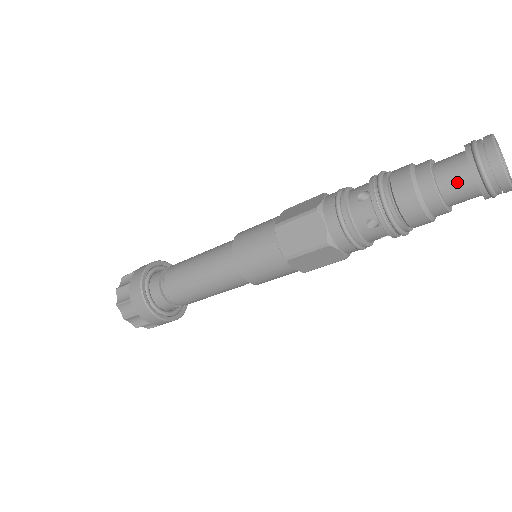
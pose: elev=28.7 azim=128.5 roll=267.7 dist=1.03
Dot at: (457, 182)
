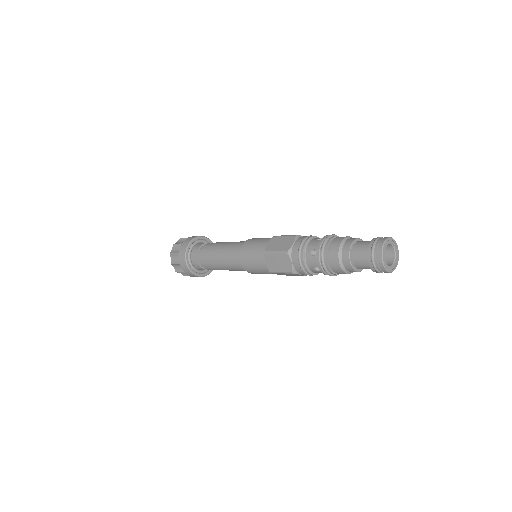
Dot at: occluded
